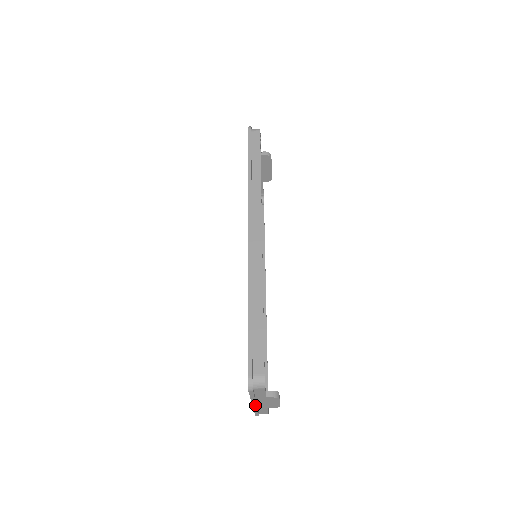
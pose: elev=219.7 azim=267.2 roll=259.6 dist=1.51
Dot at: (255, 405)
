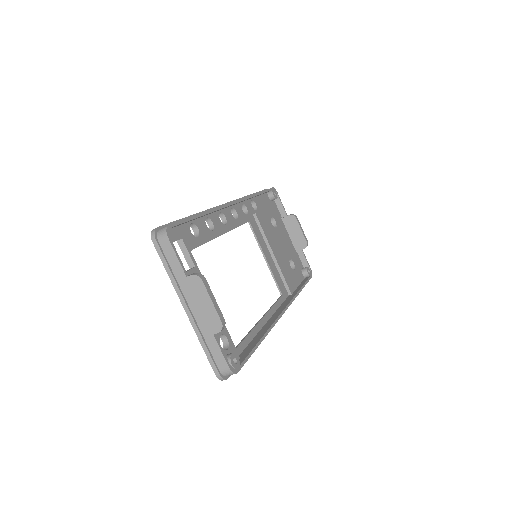
Dot at: (188, 310)
